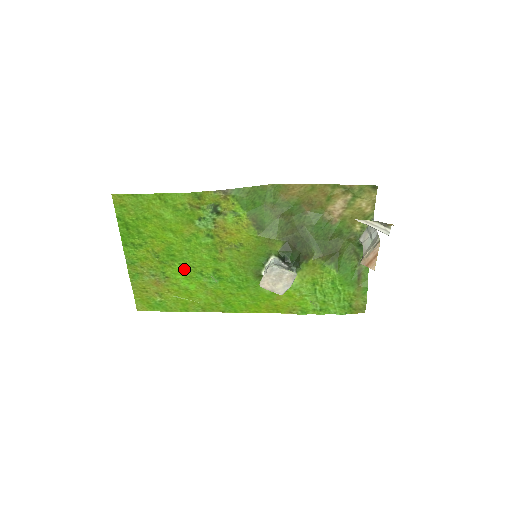
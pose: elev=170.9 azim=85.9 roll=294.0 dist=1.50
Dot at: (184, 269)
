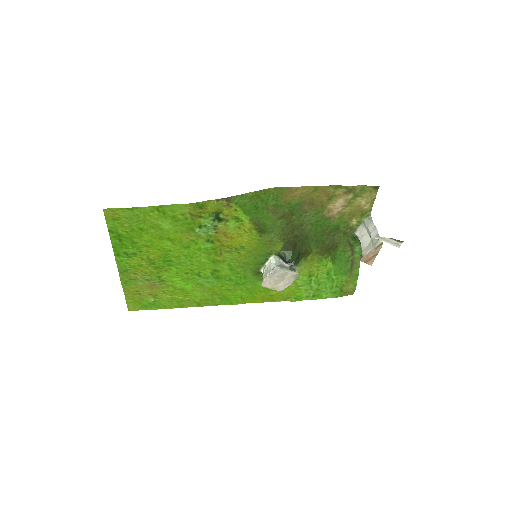
Dot at: (181, 272)
